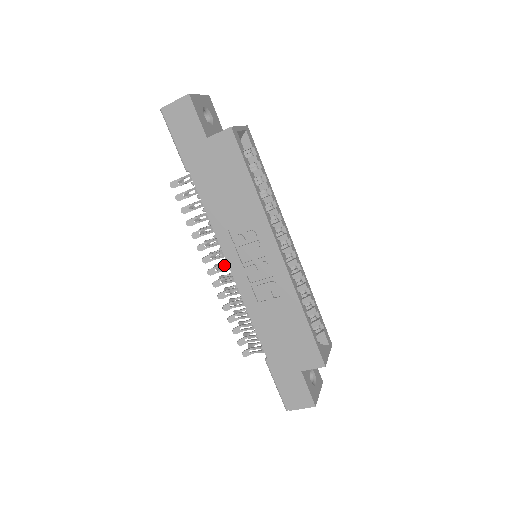
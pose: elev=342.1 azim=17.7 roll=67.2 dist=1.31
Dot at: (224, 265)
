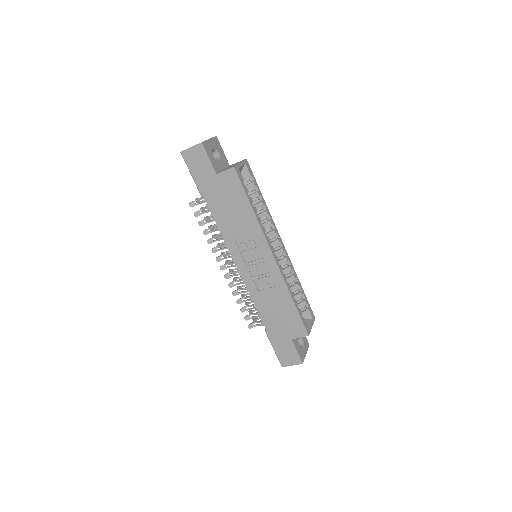
Dot at: (232, 263)
